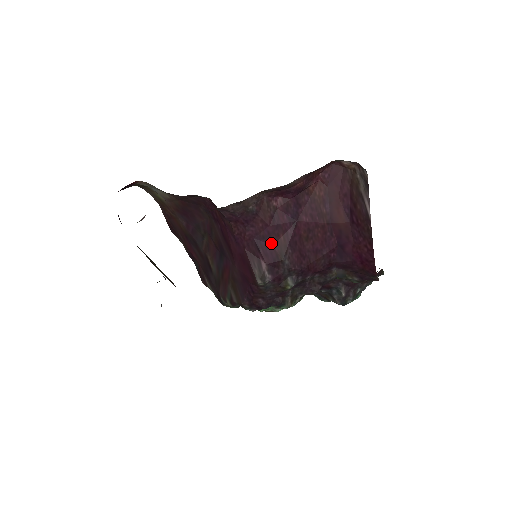
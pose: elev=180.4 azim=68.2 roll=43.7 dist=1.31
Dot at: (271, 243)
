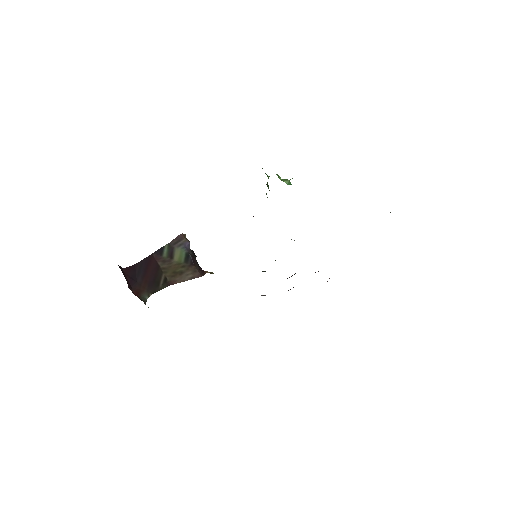
Dot at: occluded
